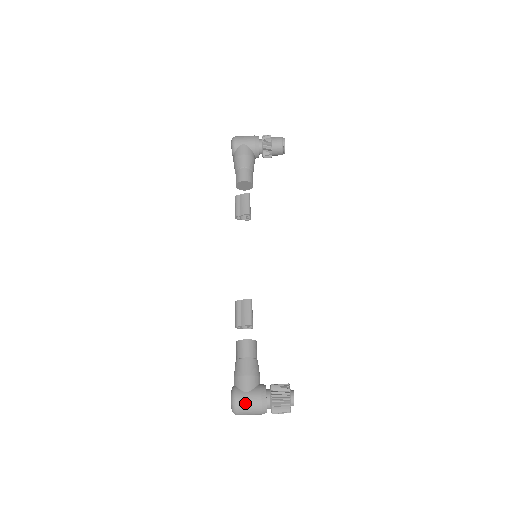
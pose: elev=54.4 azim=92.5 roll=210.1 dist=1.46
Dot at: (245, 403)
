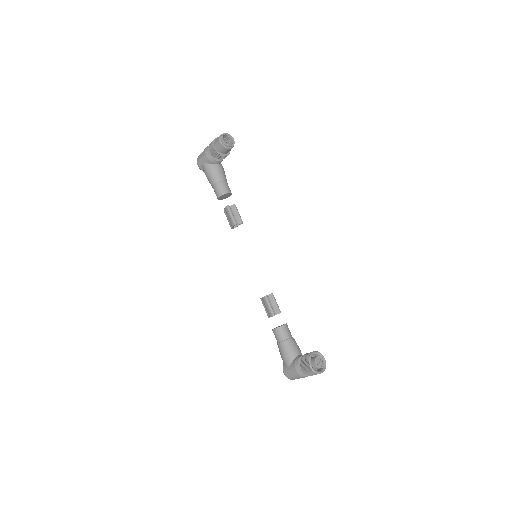
Dot at: (290, 375)
